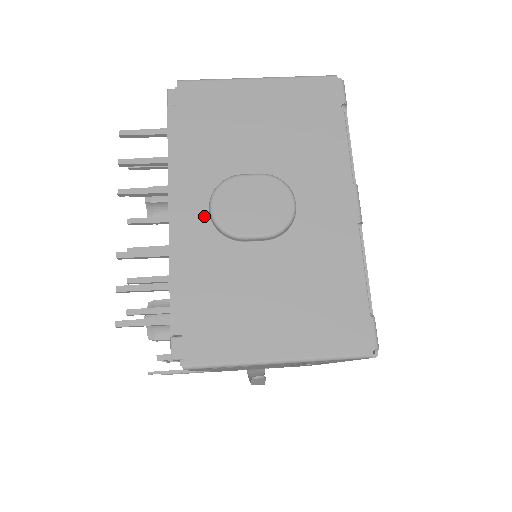
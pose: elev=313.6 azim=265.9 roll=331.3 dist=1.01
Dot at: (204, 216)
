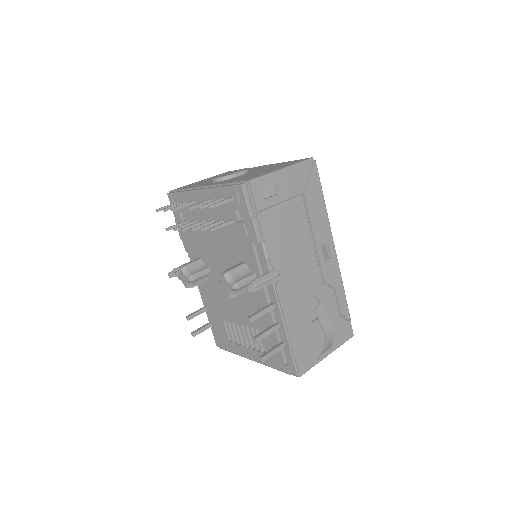
Dot at: (214, 183)
